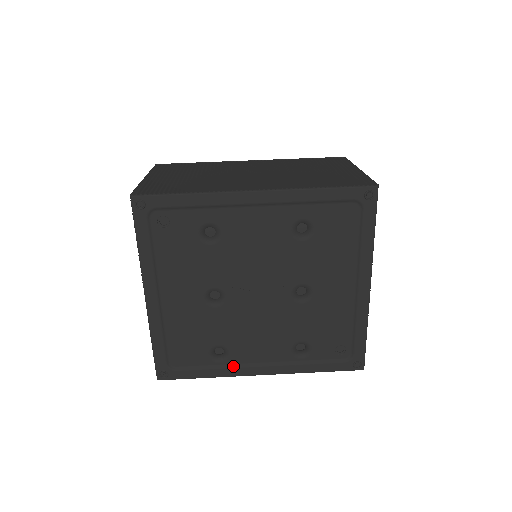
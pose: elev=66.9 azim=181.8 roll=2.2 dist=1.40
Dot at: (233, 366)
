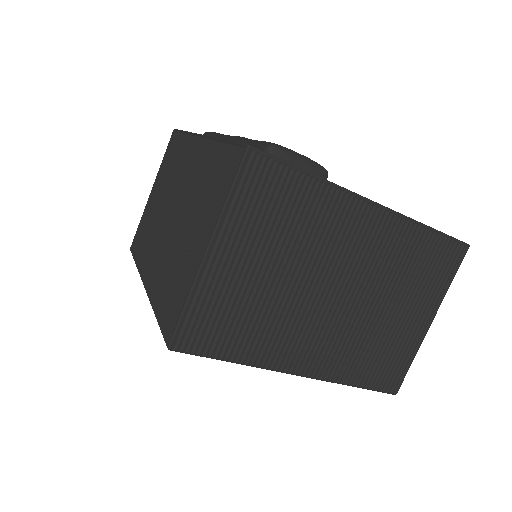
Dot at: occluded
